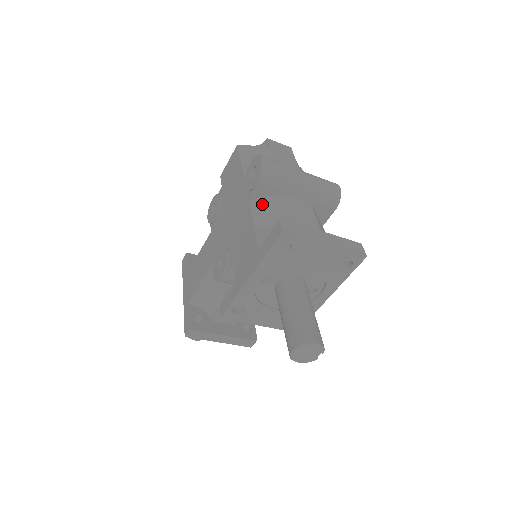
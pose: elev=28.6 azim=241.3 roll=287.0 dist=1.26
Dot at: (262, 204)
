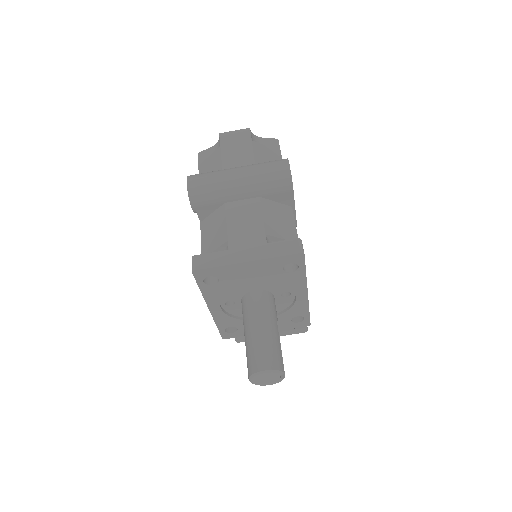
Dot at: (208, 224)
